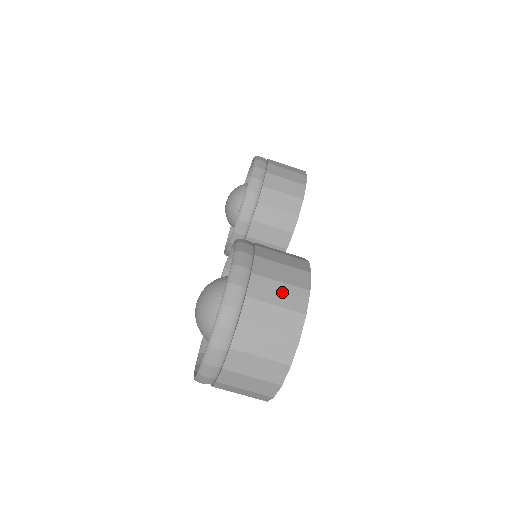
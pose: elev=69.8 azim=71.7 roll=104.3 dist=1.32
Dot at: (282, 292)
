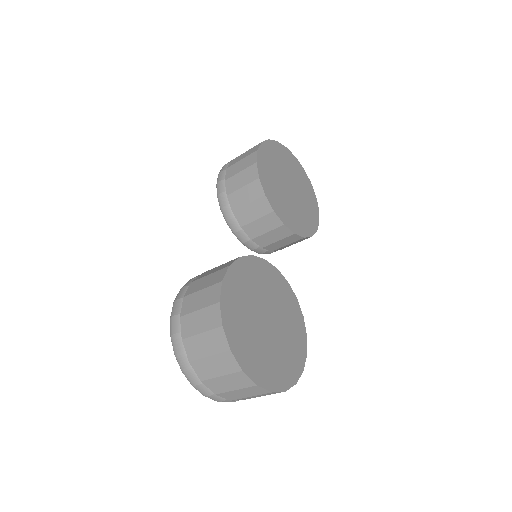
Dot at: (202, 318)
